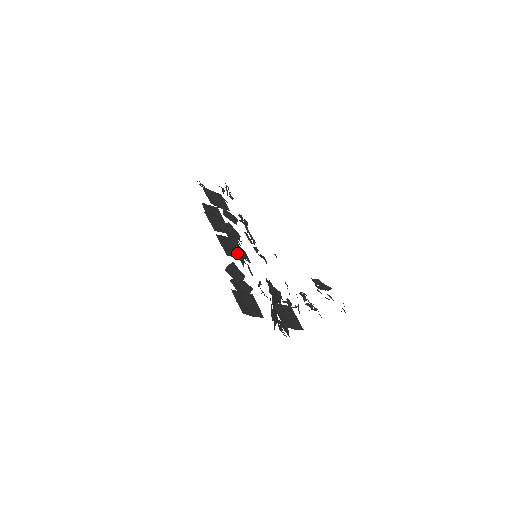
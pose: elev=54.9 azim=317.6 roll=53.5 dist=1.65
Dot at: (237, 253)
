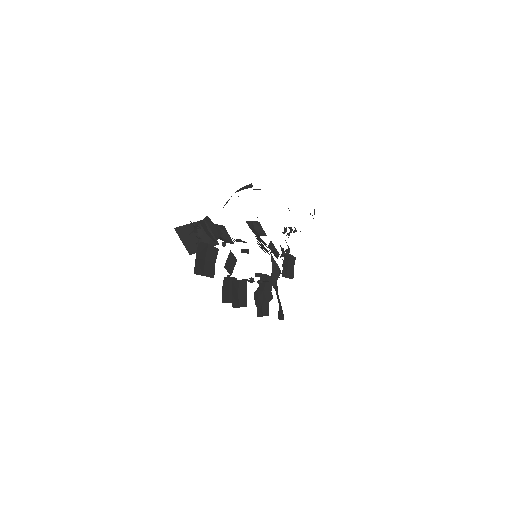
Dot at: (266, 298)
